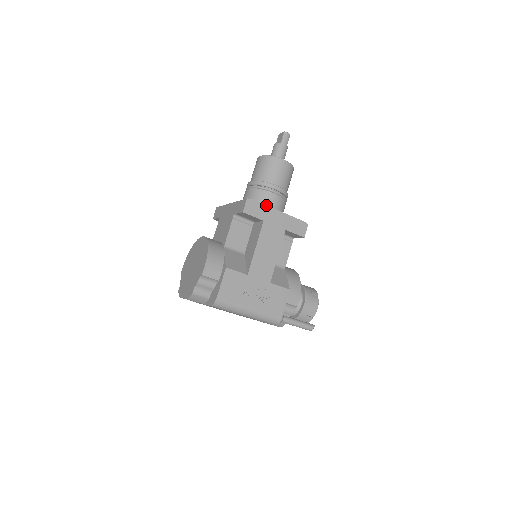
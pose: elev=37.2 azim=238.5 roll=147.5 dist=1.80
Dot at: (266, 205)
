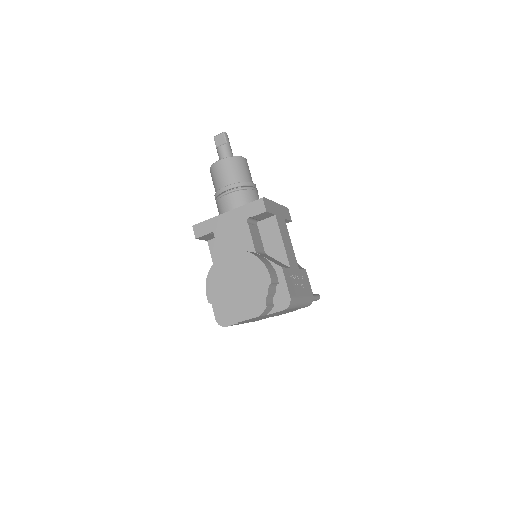
Dot at: (270, 200)
